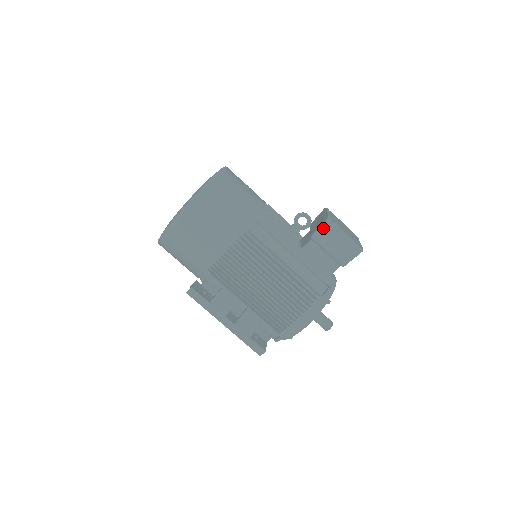
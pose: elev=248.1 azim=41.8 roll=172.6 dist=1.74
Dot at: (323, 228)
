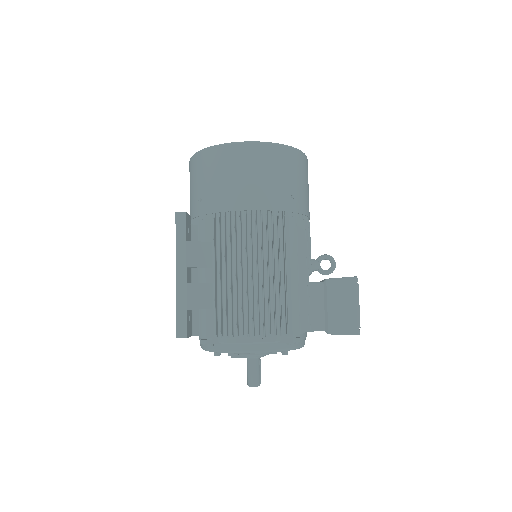
Dot at: (344, 281)
